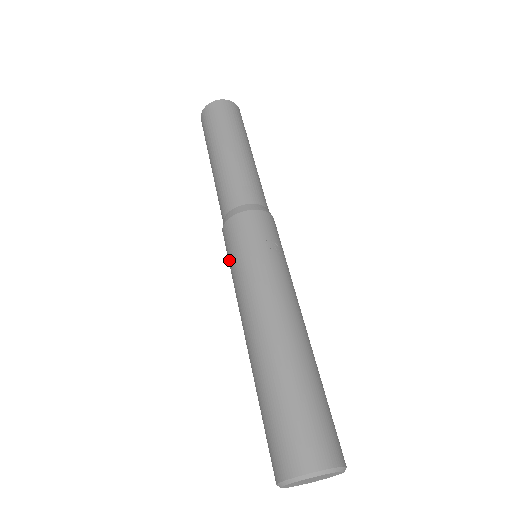
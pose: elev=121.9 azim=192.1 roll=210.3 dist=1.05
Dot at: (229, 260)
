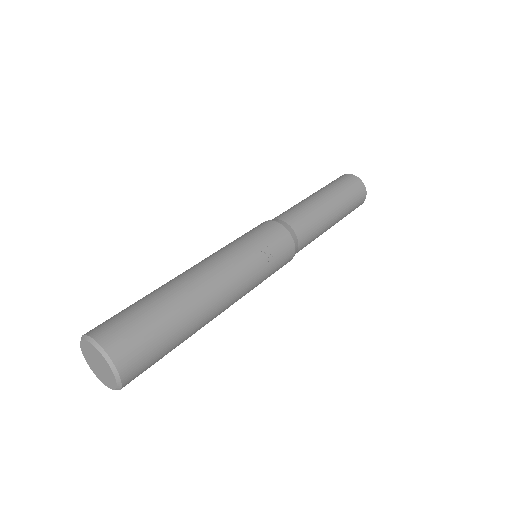
Dot at: occluded
